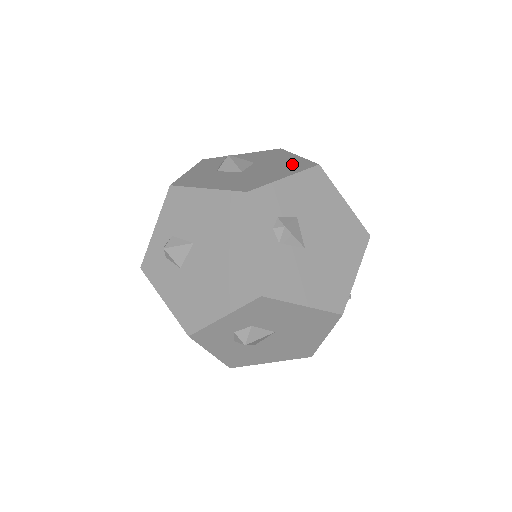
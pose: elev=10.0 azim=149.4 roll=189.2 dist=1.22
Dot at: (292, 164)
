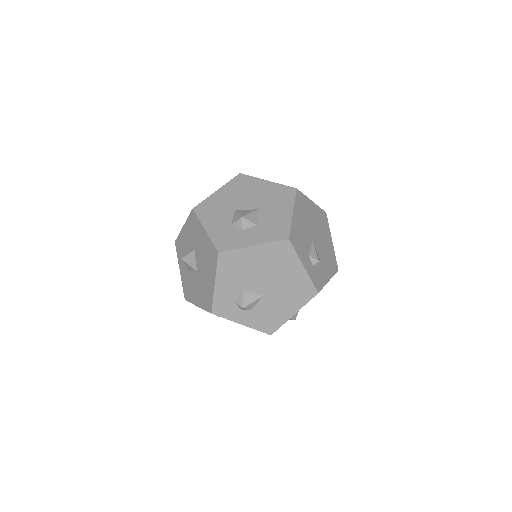
Dot at: (208, 253)
